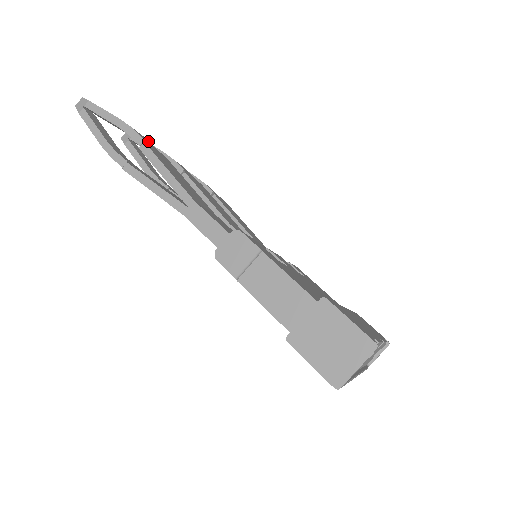
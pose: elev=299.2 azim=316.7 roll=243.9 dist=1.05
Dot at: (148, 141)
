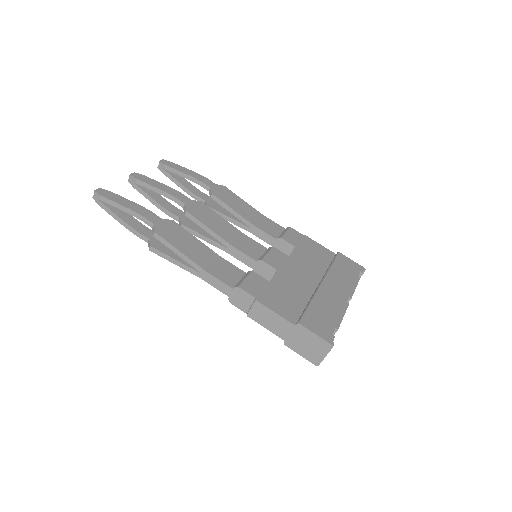
Dot at: (155, 216)
